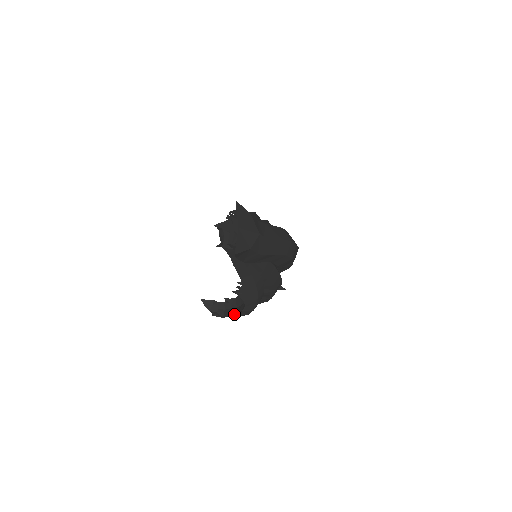
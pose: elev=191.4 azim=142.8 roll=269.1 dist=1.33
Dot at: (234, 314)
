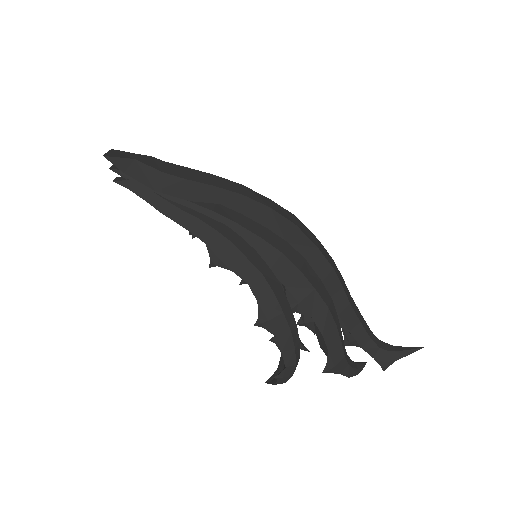
Dot at: (260, 320)
